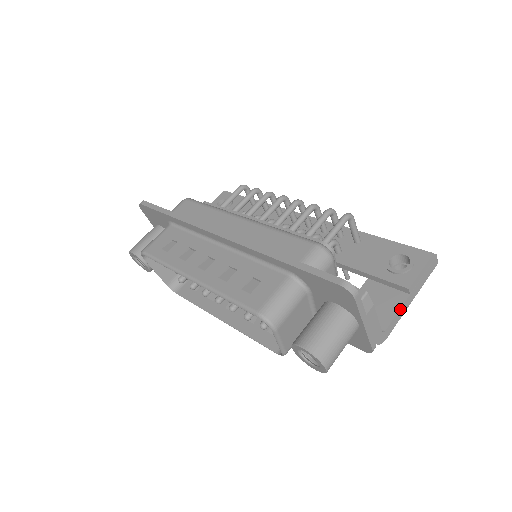
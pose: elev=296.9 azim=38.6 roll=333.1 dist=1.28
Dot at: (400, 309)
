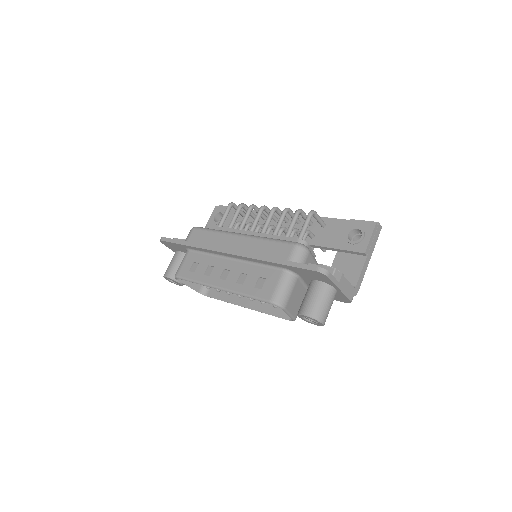
Dot at: (363, 268)
